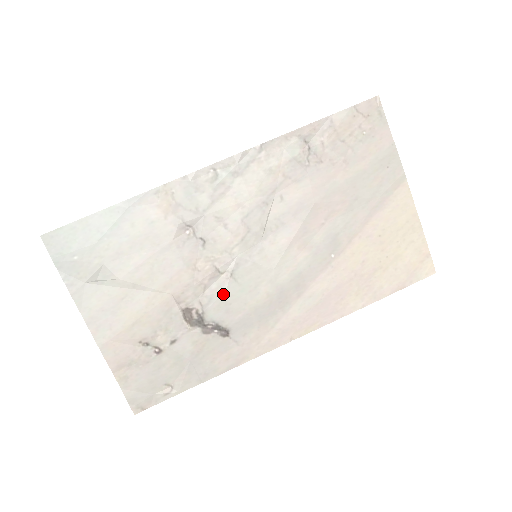
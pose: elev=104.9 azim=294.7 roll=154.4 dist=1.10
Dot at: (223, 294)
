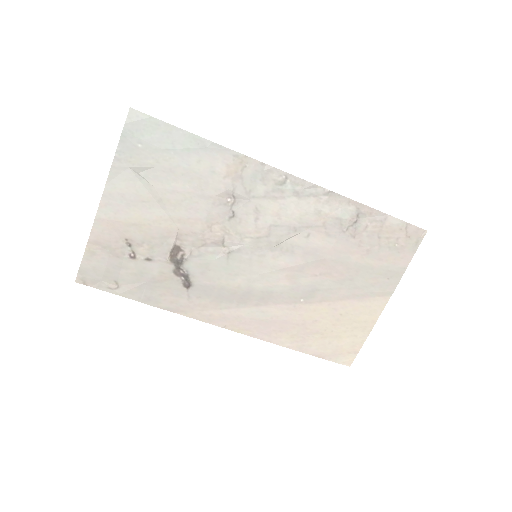
Dot at: (211, 260)
